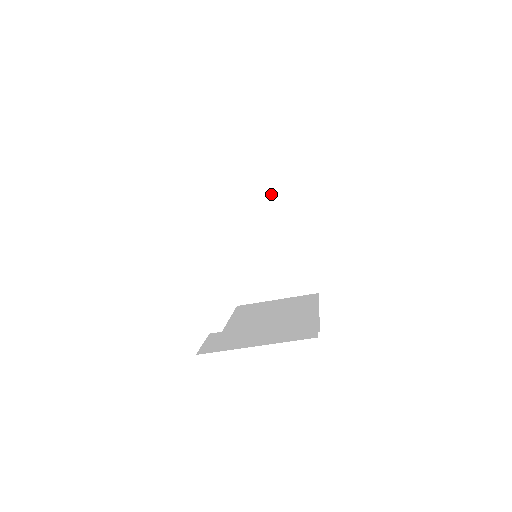
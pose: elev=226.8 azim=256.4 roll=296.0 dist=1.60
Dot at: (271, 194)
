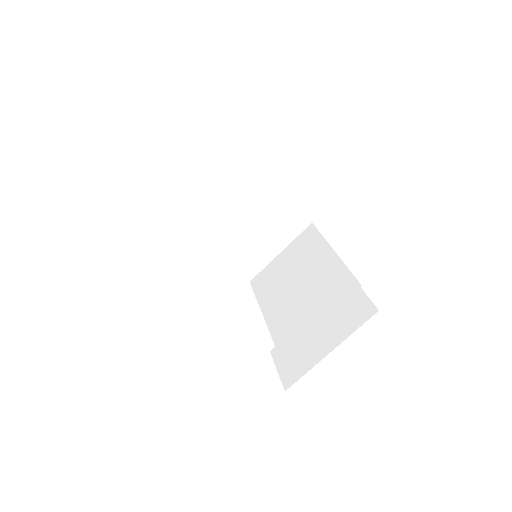
Dot at: (212, 172)
